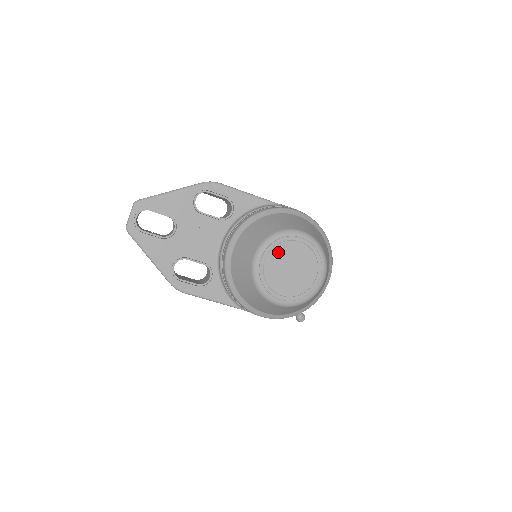
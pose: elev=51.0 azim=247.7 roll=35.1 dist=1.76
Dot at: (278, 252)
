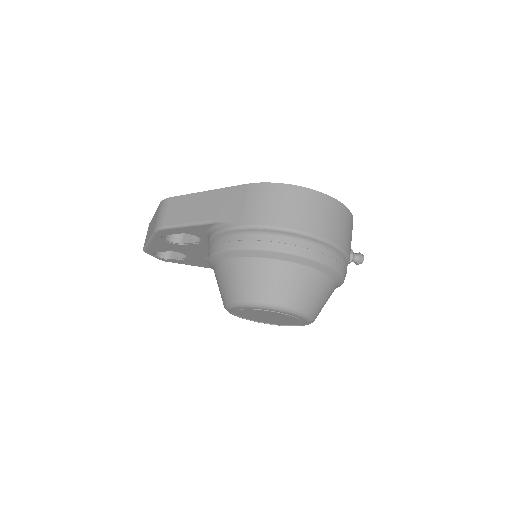
Dot at: (244, 314)
